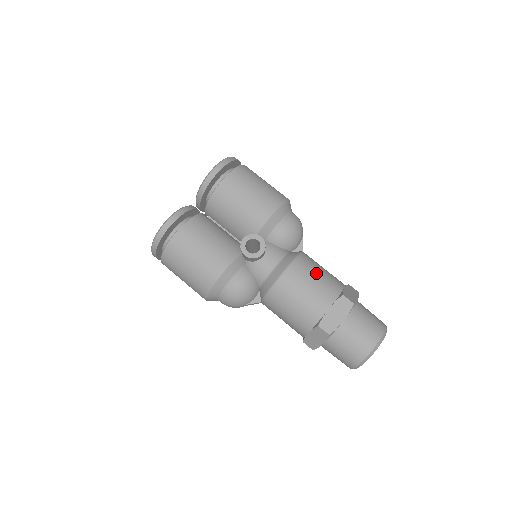
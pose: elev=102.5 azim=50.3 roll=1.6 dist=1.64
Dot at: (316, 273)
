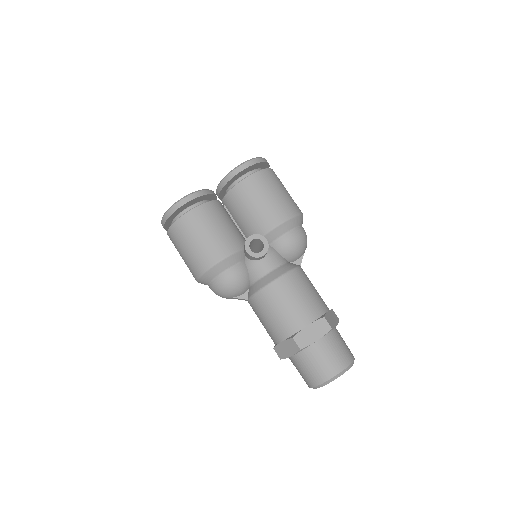
Dot at: (306, 289)
